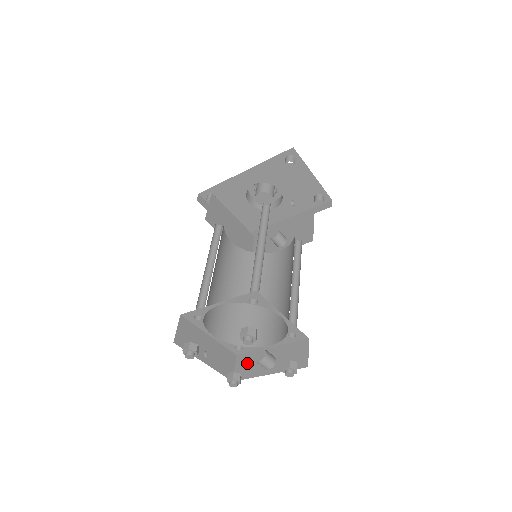
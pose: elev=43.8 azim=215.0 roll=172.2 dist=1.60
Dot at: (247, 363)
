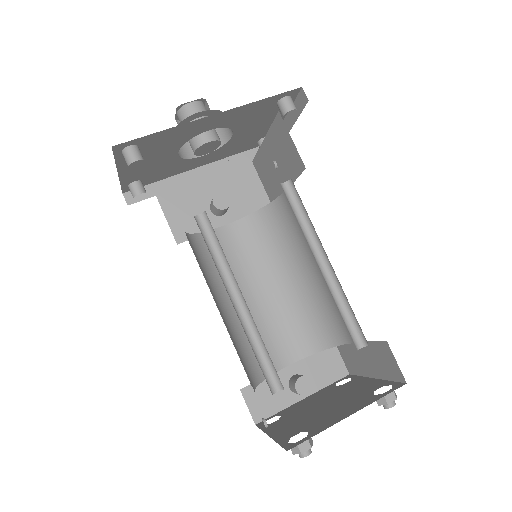
Dot at: (264, 395)
